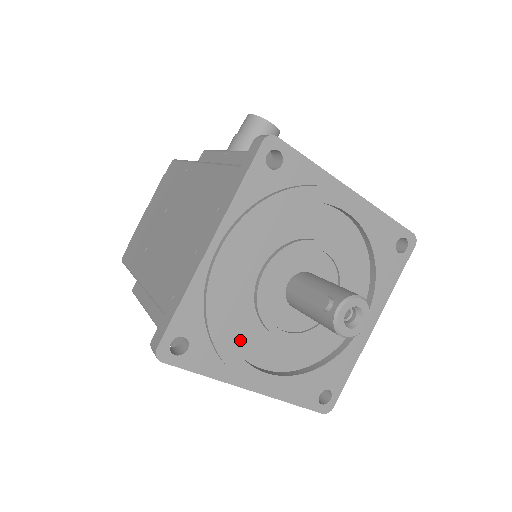
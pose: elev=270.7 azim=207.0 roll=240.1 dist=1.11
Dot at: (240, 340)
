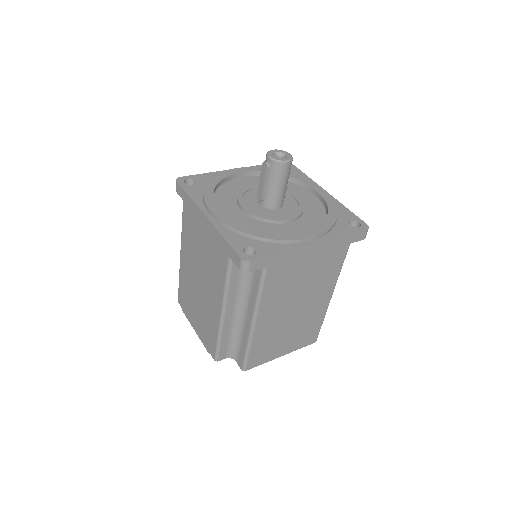
Dot at: occluded
